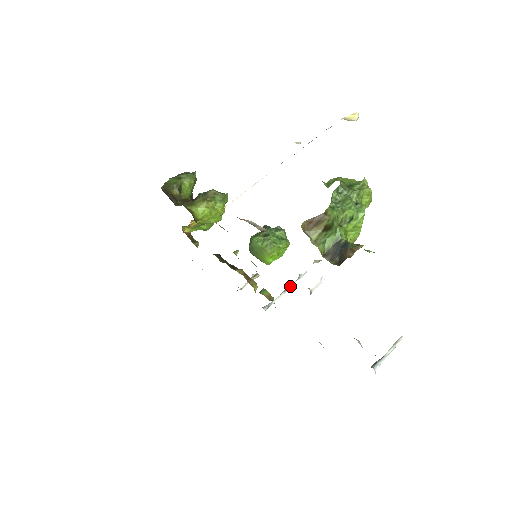
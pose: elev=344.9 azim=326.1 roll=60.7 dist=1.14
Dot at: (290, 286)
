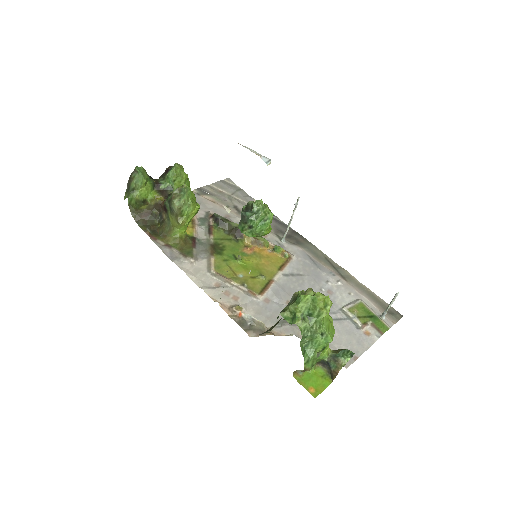
Dot at: (292, 216)
